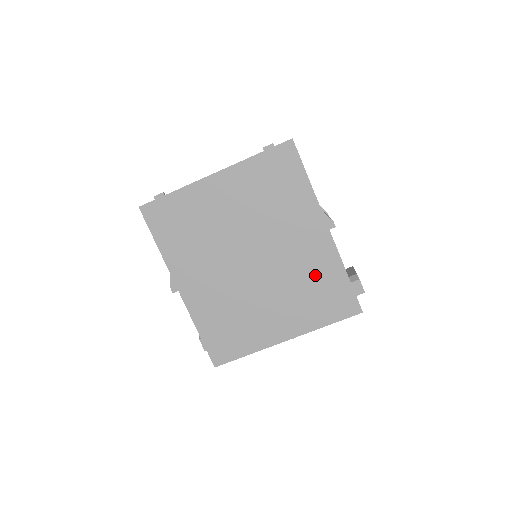
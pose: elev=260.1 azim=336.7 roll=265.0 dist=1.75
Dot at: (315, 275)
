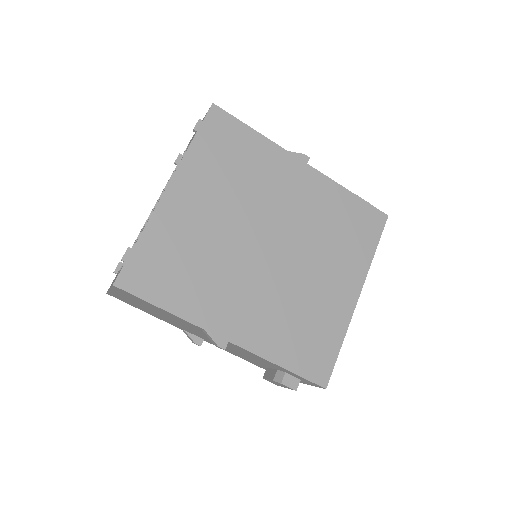
Dot at: (330, 214)
